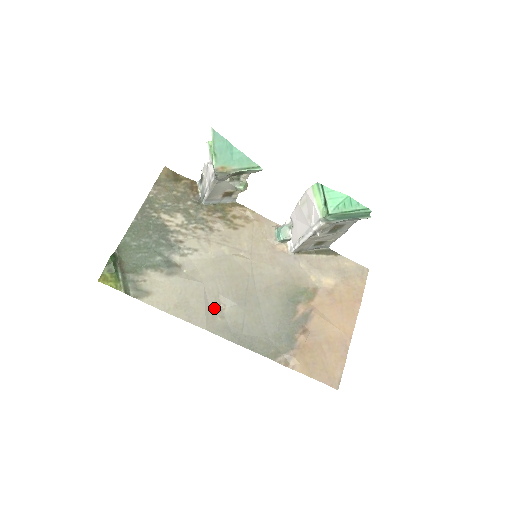
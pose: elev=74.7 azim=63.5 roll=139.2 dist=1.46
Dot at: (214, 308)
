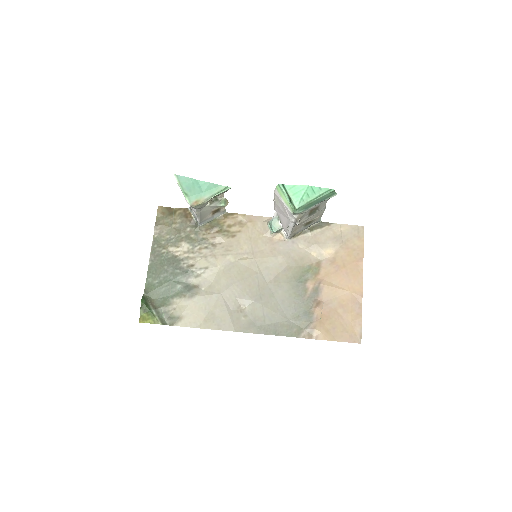
Dot at: (236, 311)
